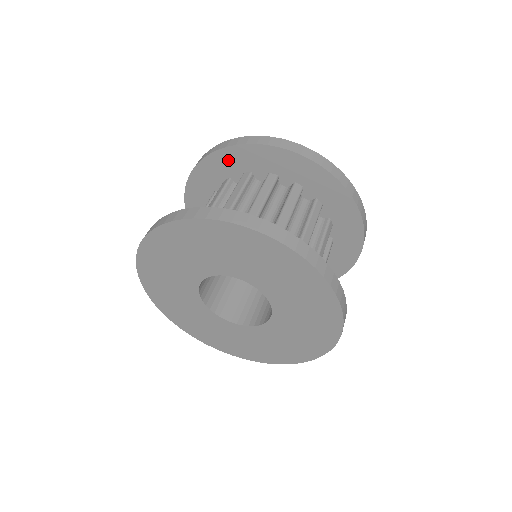
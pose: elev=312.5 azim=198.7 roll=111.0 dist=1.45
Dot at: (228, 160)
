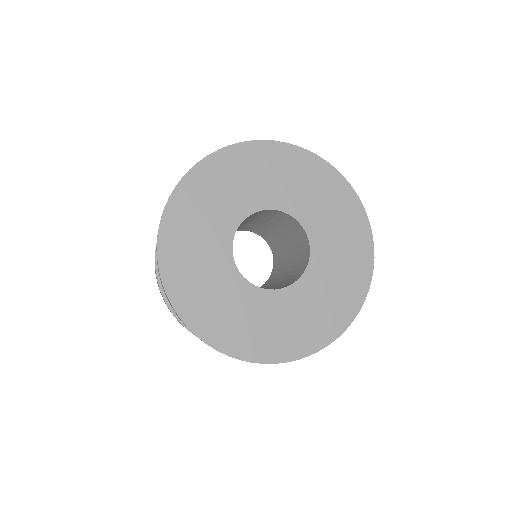
Dot at: occluded
